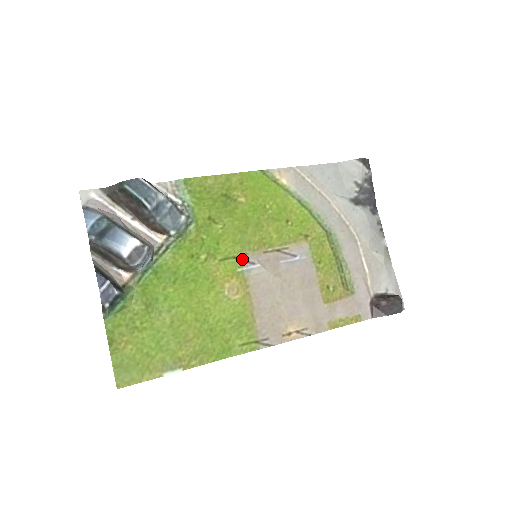
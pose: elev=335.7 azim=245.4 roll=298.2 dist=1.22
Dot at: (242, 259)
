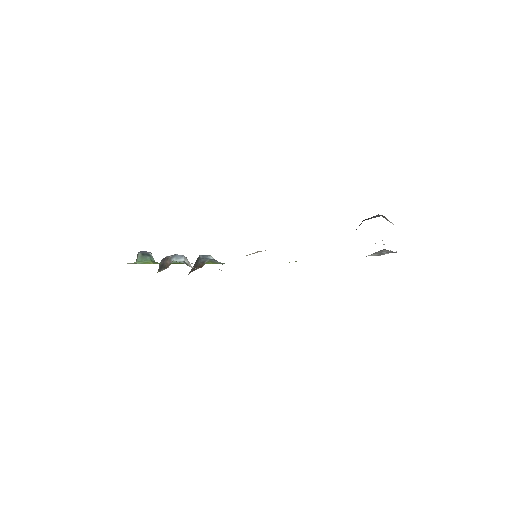
Dot at: occluded
